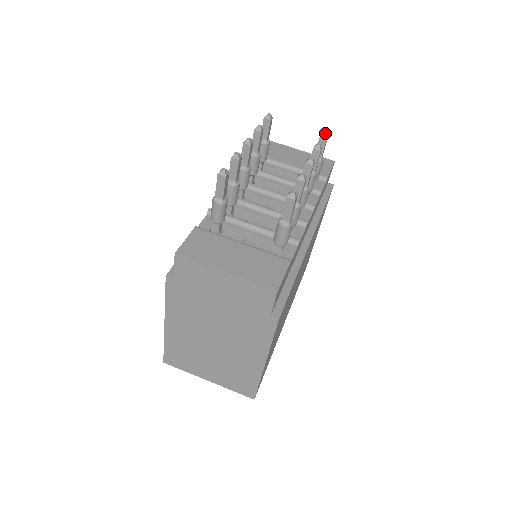
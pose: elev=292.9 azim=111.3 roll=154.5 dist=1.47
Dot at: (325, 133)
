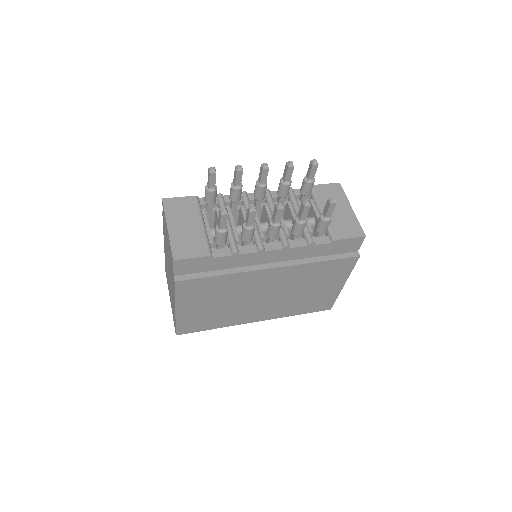
Dot at: (331, 199)
